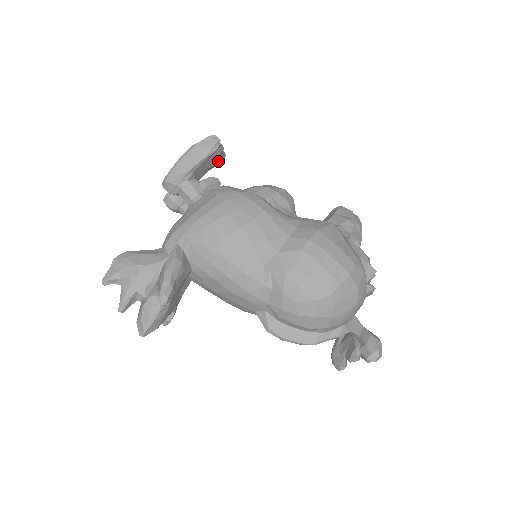
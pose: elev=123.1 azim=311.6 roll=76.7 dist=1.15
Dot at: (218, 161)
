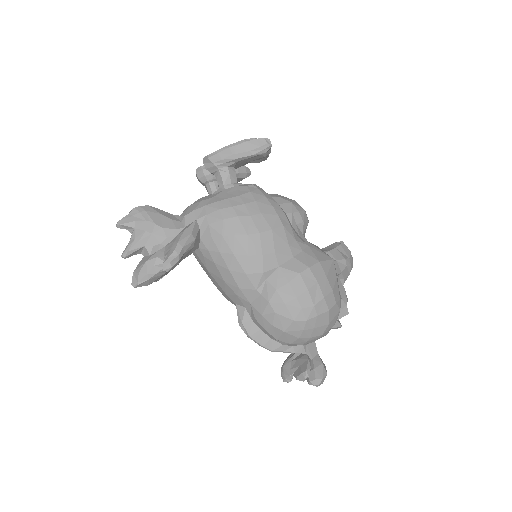
Dot at: (260, 160)
